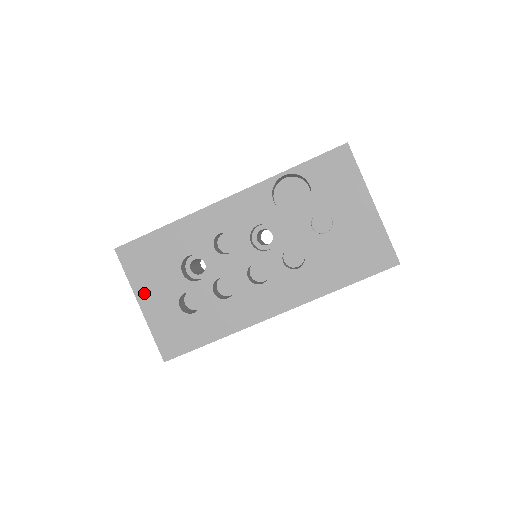
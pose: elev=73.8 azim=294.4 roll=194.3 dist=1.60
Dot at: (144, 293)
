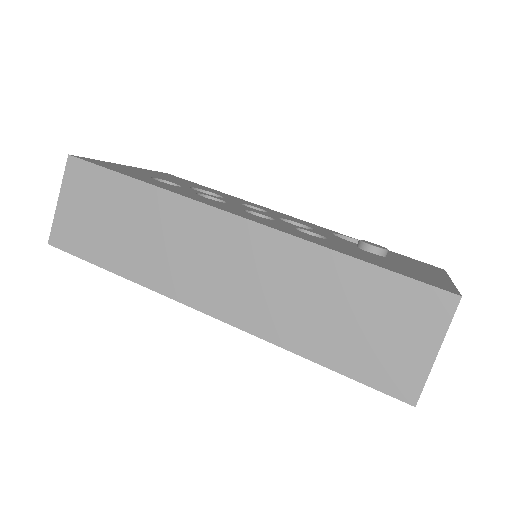
Dot at: (144, 170)
